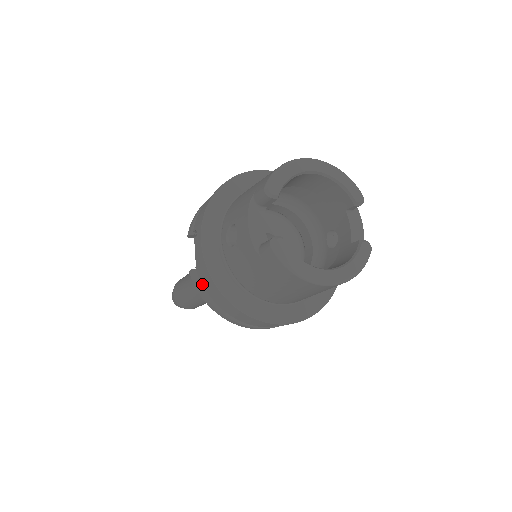
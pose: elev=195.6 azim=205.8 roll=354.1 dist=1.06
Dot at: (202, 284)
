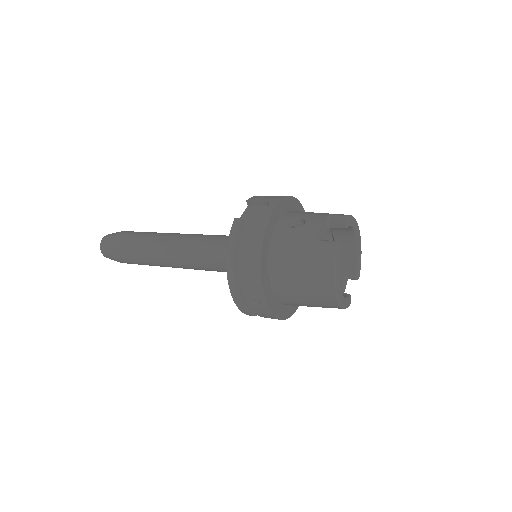
Dot at: (245, 231)
